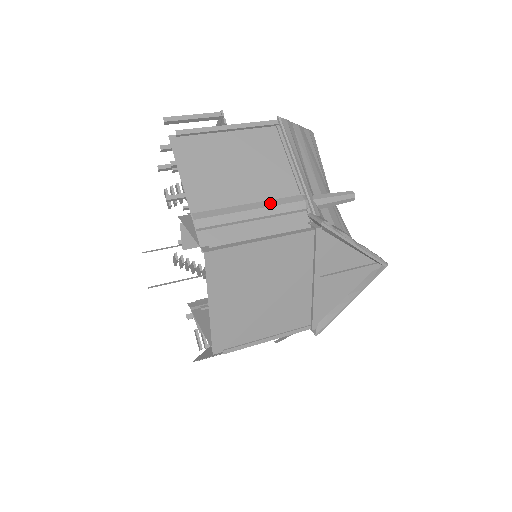
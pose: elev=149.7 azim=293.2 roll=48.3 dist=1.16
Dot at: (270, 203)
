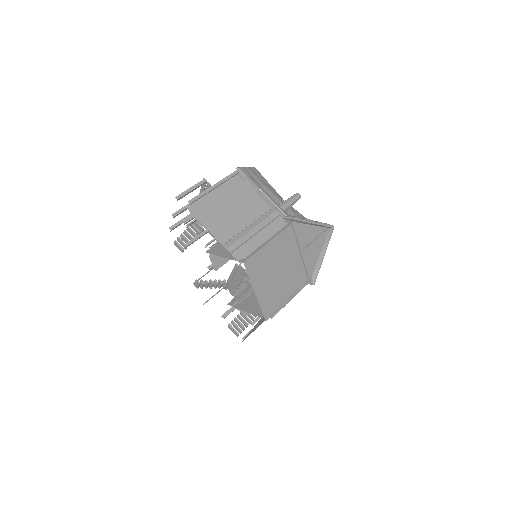
Dot at: (260, 220)
